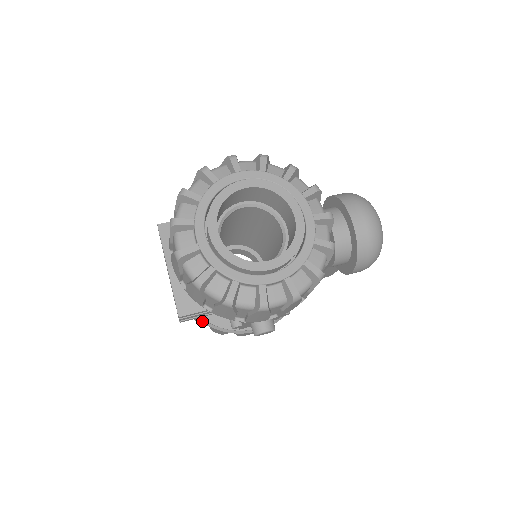
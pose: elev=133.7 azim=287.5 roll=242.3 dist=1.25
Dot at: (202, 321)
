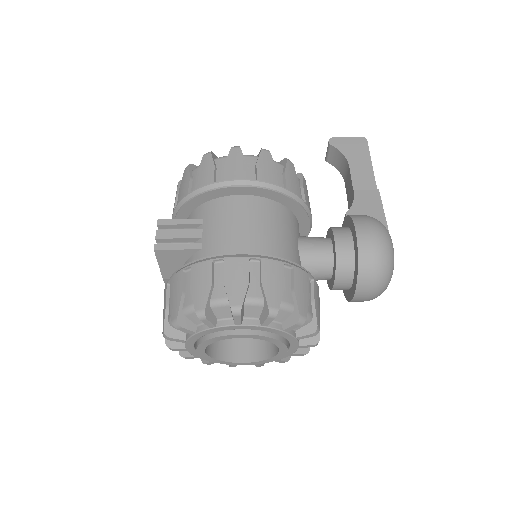
Dot at: occluded
